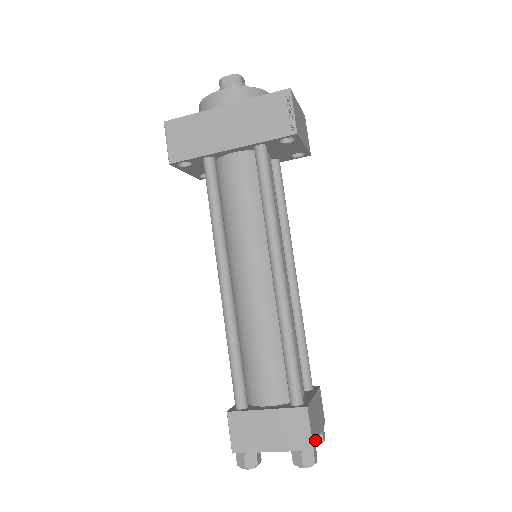
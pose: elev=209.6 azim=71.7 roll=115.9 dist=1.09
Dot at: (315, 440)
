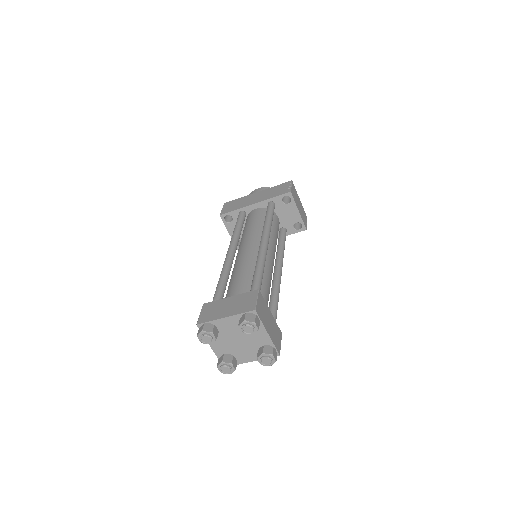
Dot at: (260, 316)
